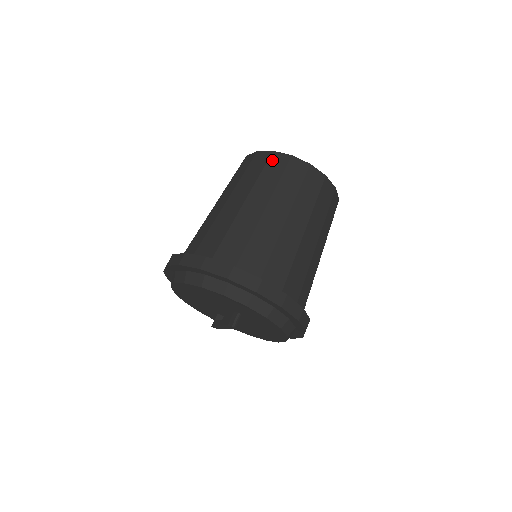
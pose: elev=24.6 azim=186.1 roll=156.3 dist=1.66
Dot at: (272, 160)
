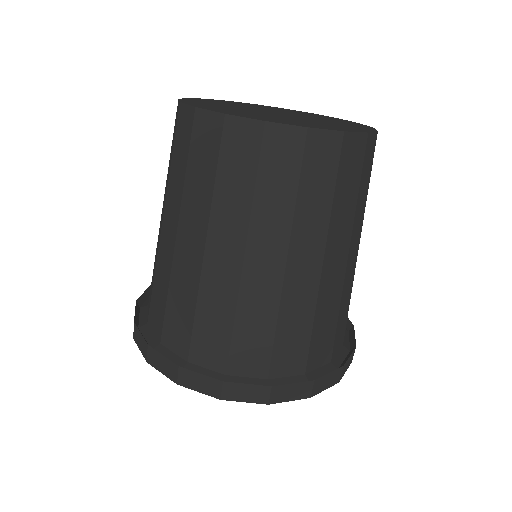
Dot at: (179, 125)
